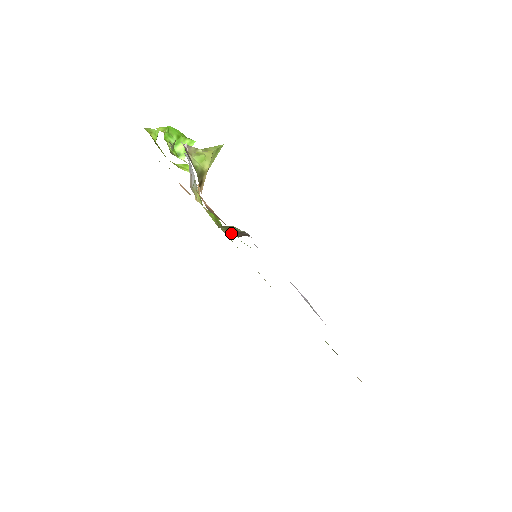
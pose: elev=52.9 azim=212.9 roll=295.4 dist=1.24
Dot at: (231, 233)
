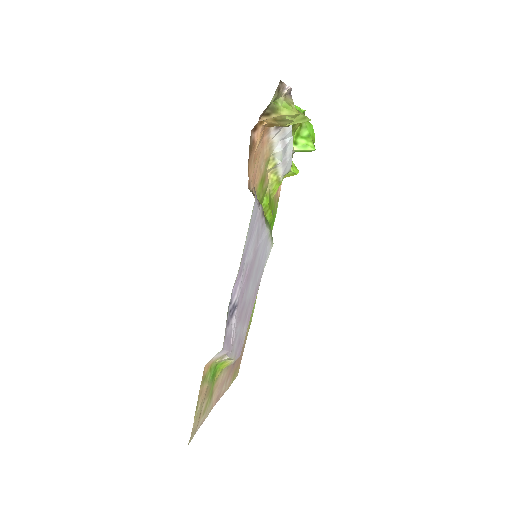
Dot at: occluded
